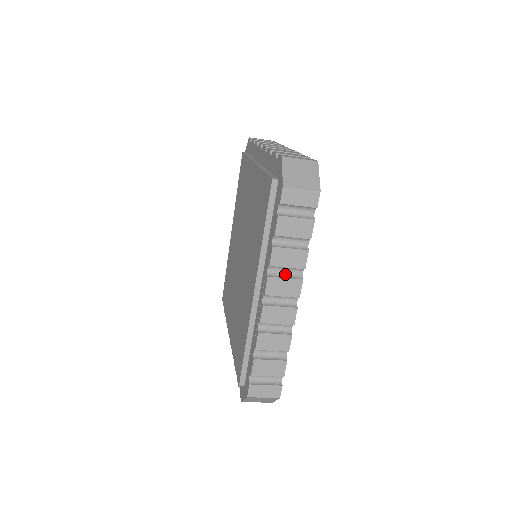
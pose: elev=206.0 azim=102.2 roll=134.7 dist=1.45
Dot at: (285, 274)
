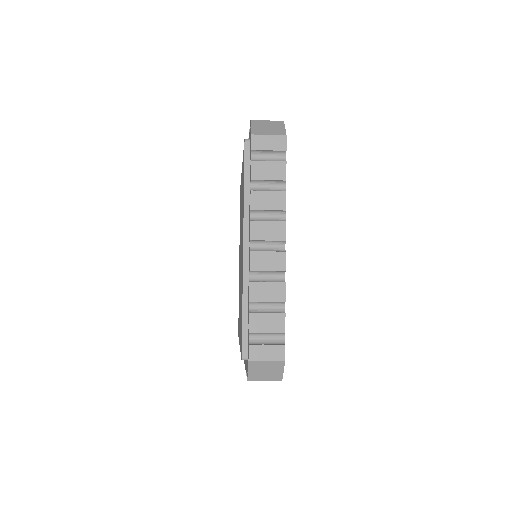
Dot at: (268, 219)
